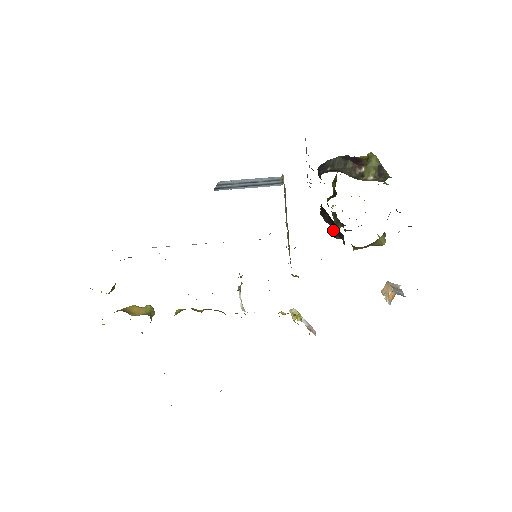
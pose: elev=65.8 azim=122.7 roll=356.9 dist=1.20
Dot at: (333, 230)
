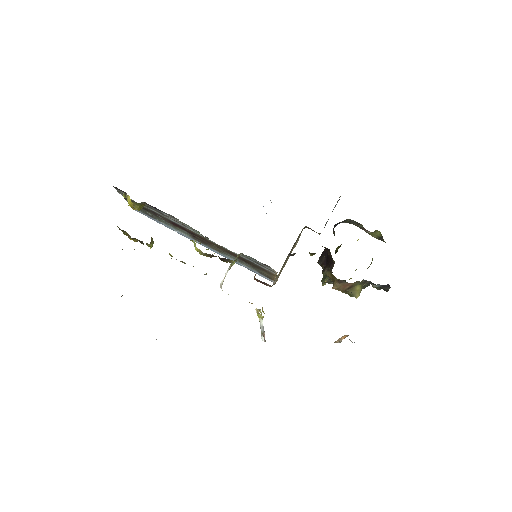
Dot at: (325, 266)
